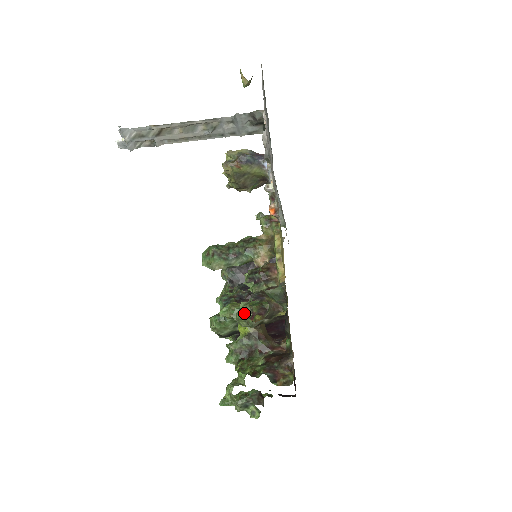
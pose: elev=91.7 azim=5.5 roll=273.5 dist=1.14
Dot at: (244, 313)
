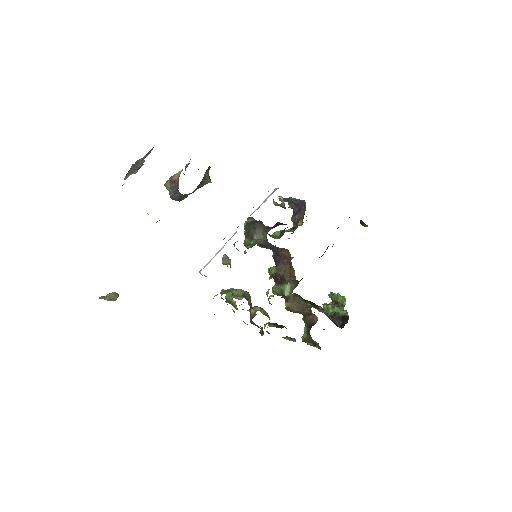
Dot at: (269, 333)
